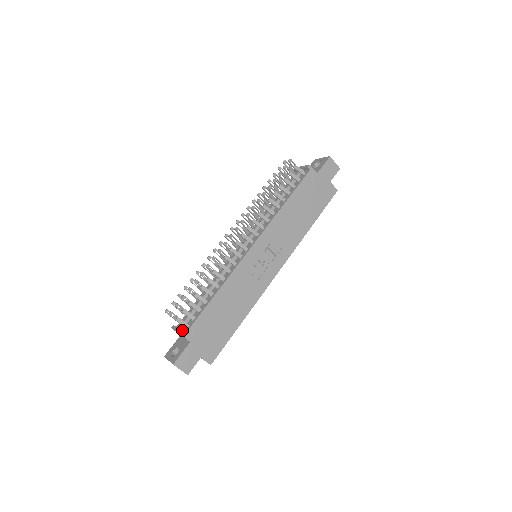
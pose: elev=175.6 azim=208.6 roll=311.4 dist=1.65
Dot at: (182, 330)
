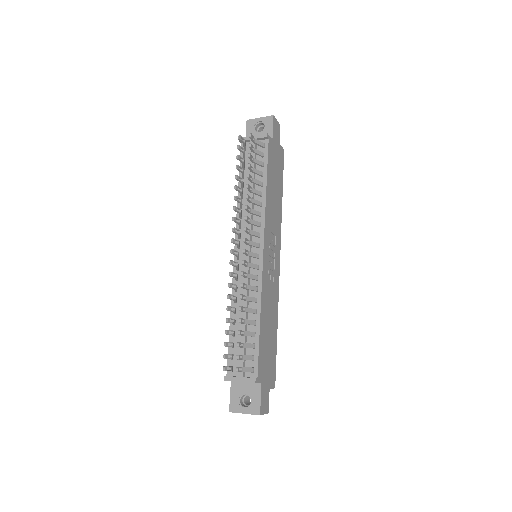
Dot at: (246, 377)
